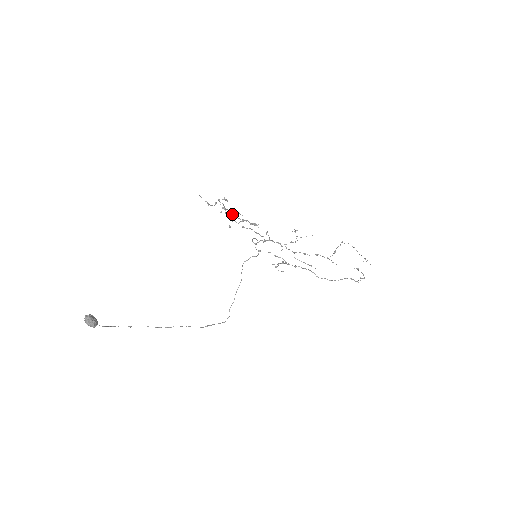
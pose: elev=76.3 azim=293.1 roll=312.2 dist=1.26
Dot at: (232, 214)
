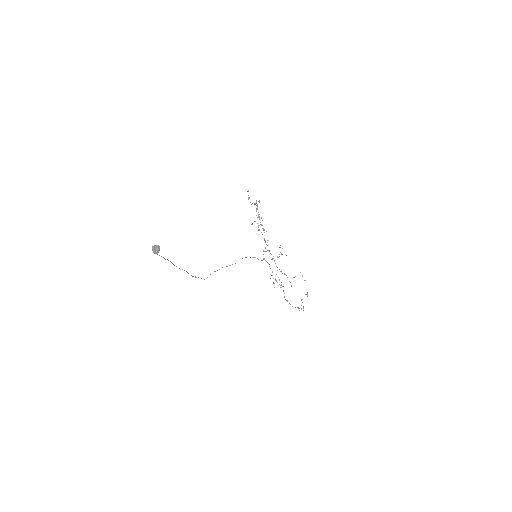
Dot at: (259, 217)
